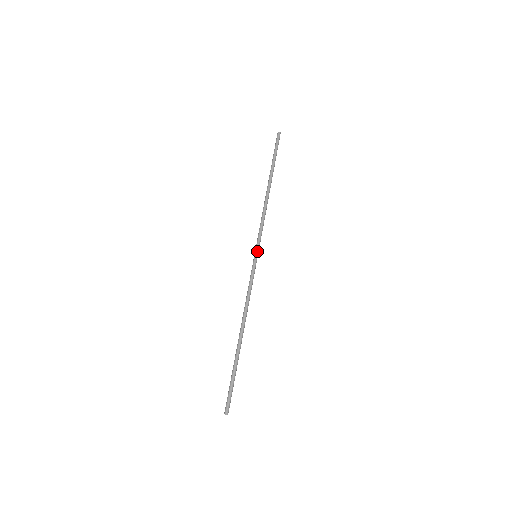
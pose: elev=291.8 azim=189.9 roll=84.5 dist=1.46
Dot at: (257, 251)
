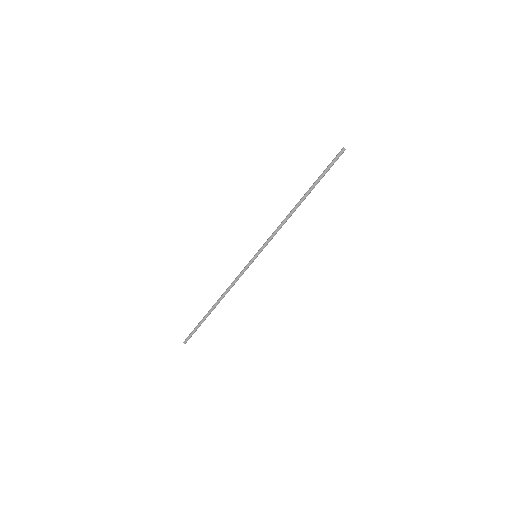
Dot at: (258, 253)
